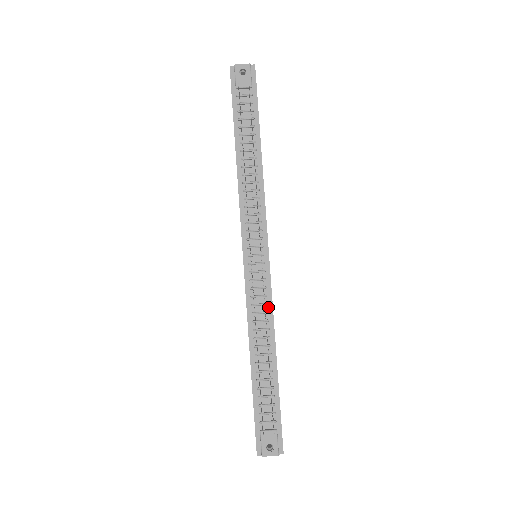
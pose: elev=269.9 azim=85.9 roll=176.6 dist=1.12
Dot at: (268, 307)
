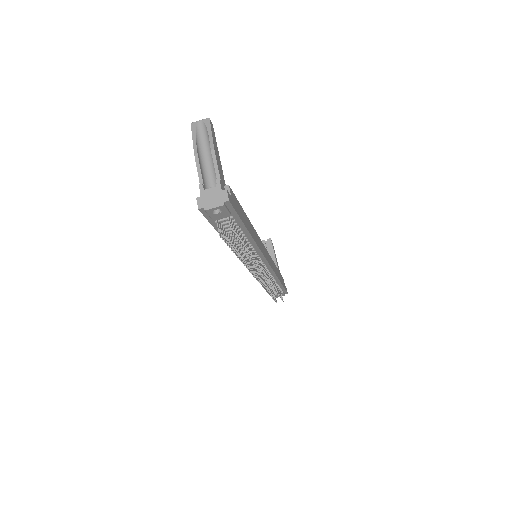
Dot at: (271, 274)
